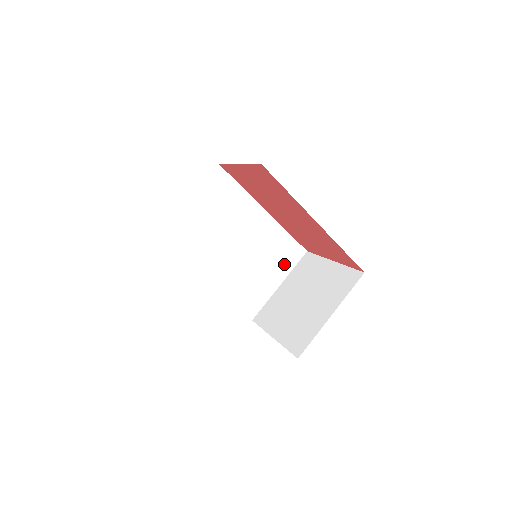
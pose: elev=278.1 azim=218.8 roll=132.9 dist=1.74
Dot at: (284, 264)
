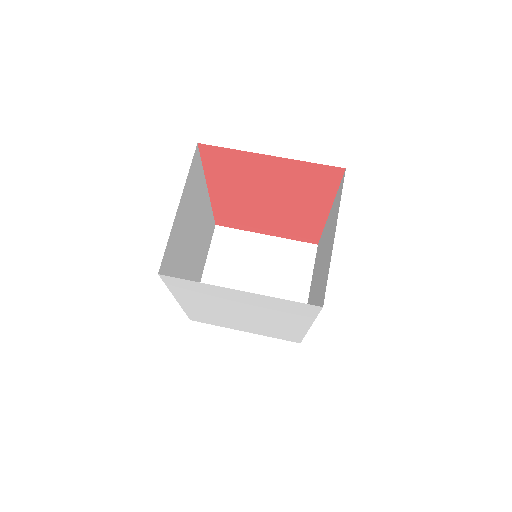
Dot at: (207, 246)
